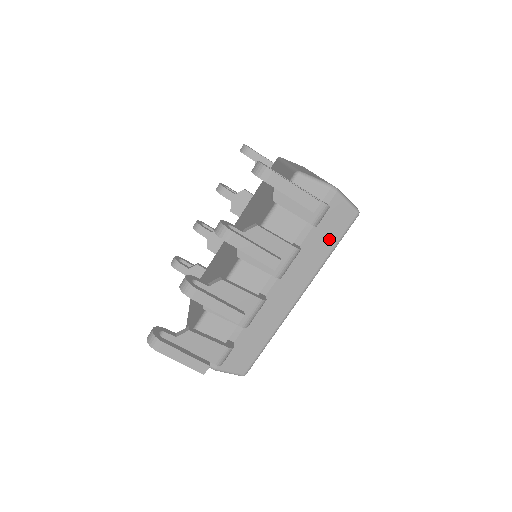
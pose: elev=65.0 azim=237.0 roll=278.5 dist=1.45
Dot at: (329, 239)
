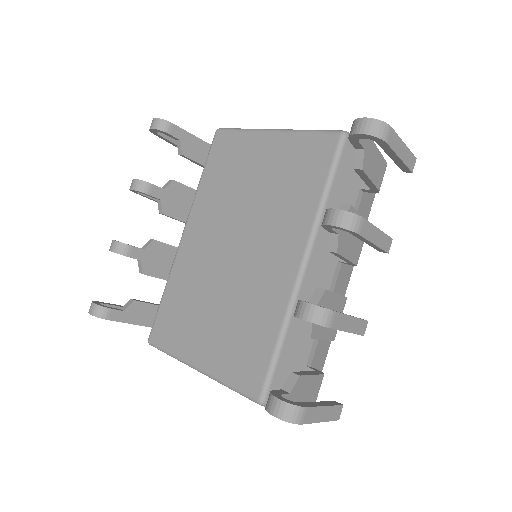
Dot at: (368, 206)
